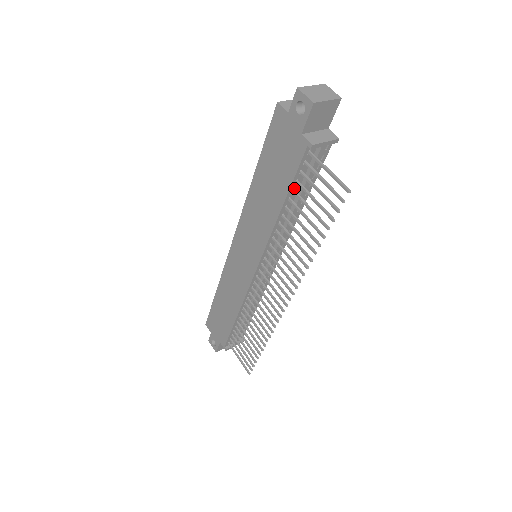
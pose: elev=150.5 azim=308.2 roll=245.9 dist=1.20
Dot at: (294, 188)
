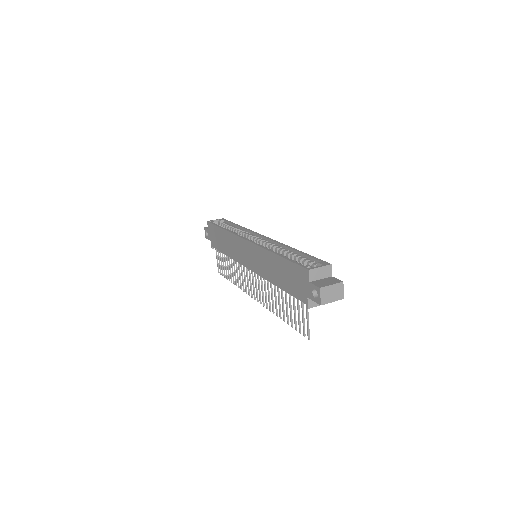
Dot at: occluded
